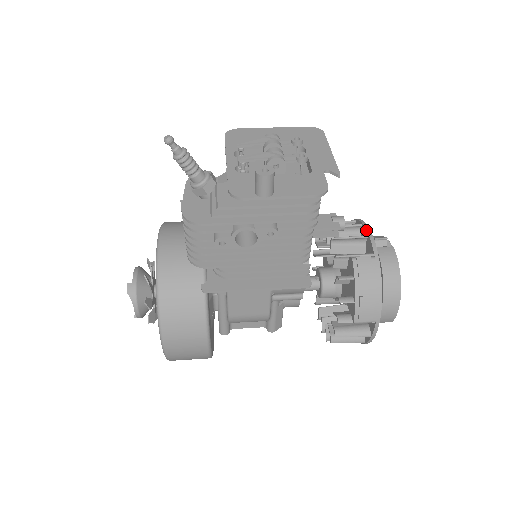
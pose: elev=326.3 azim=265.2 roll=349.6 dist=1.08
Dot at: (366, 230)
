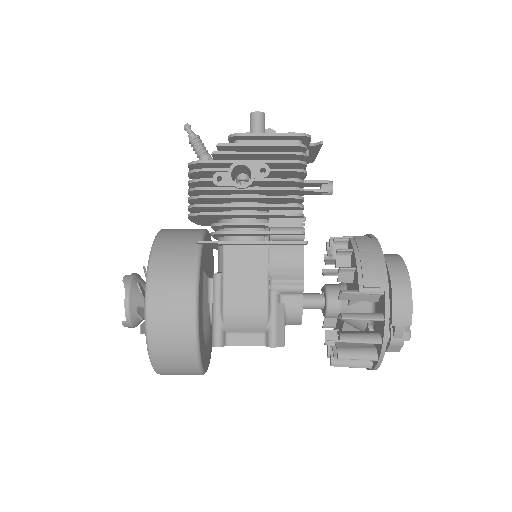
Dot at: occluded
